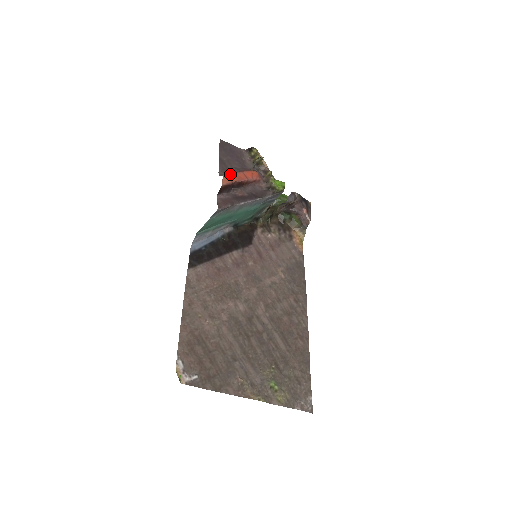
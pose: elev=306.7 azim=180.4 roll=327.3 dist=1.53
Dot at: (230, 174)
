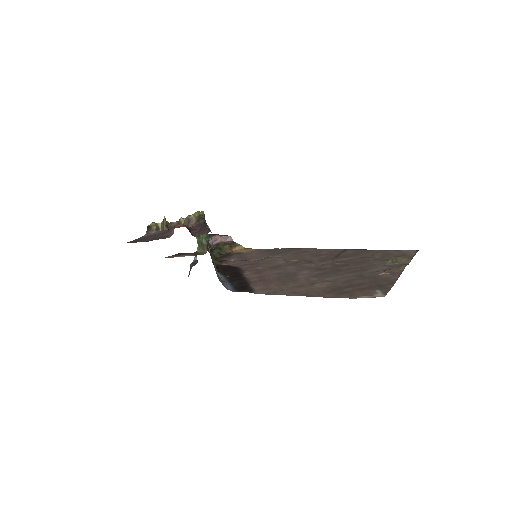
Dot at: occluded
